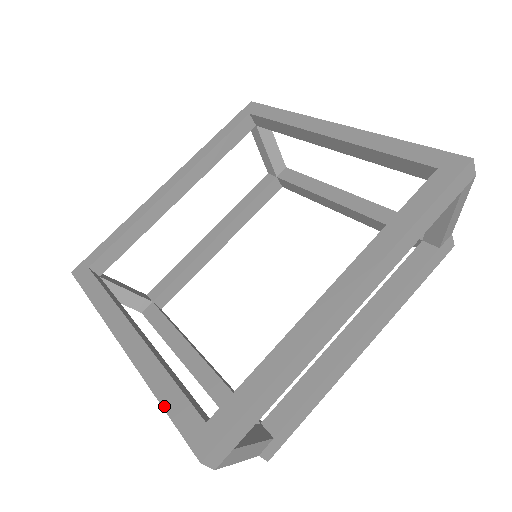
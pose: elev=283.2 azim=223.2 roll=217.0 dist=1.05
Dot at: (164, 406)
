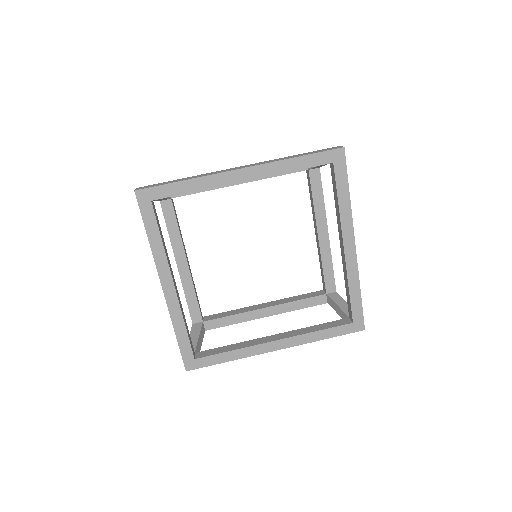
Dot at: (331, 337)
